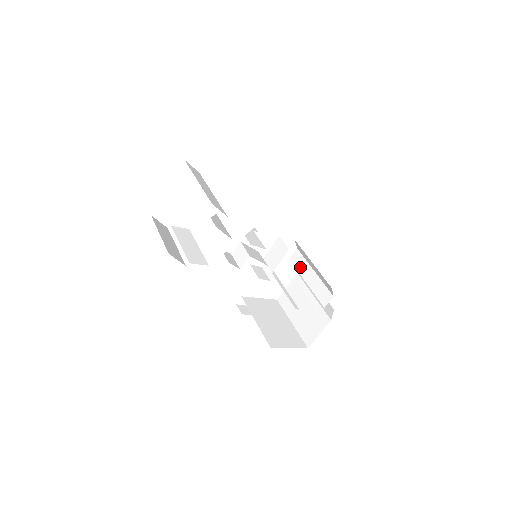
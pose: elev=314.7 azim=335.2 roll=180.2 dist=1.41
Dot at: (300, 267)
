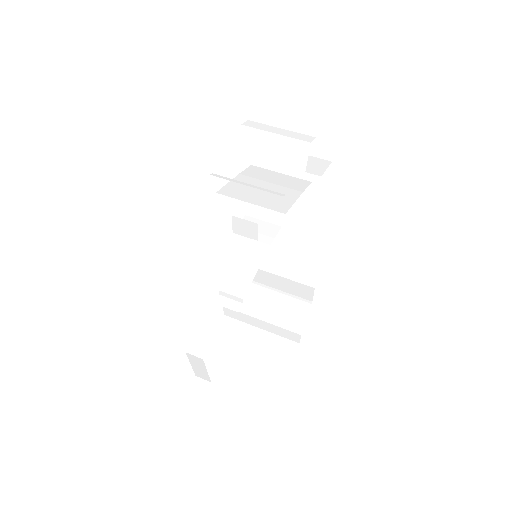
Dot at: (245, 308)
